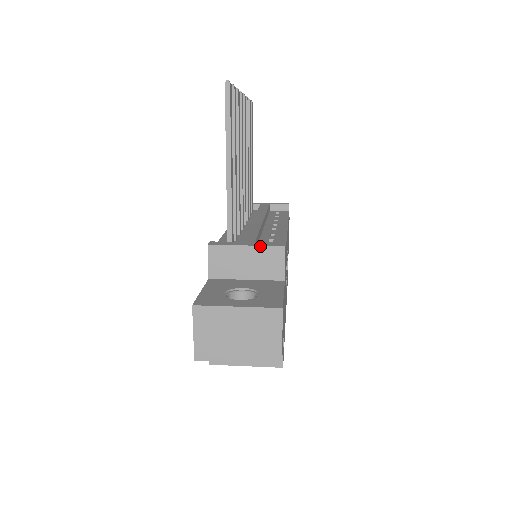
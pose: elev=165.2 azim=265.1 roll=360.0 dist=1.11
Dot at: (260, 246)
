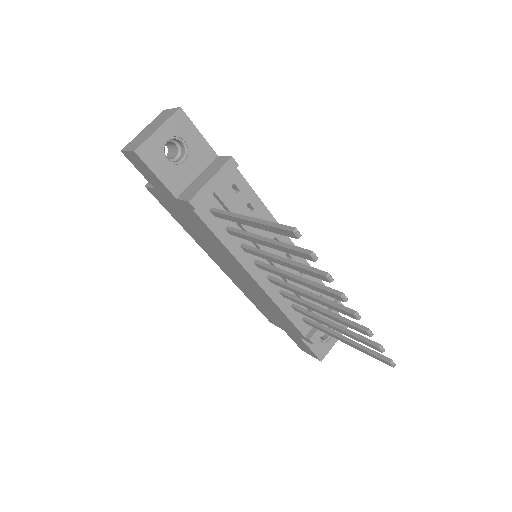
Dot at: occluded
